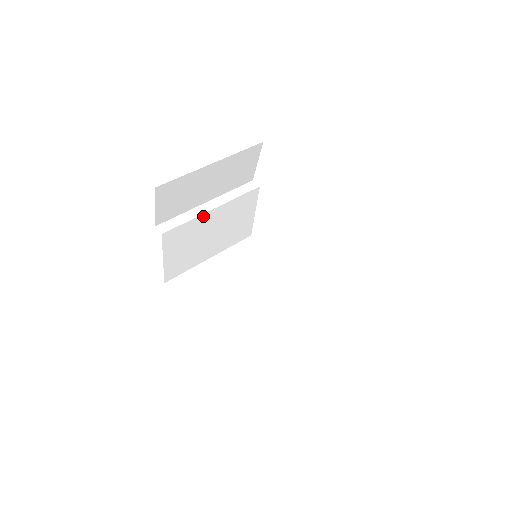
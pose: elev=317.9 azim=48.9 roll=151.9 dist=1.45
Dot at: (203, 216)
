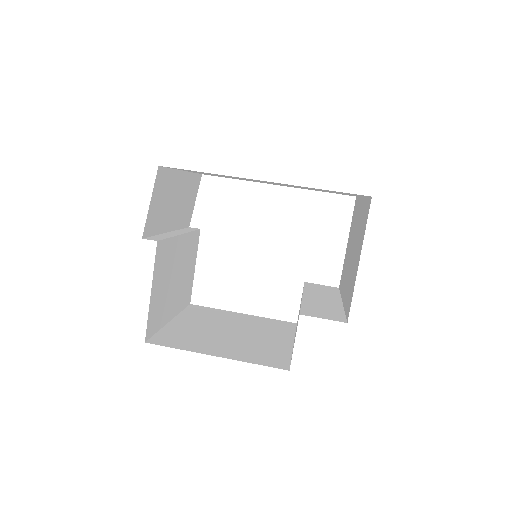
Dot at: (176, 239)
